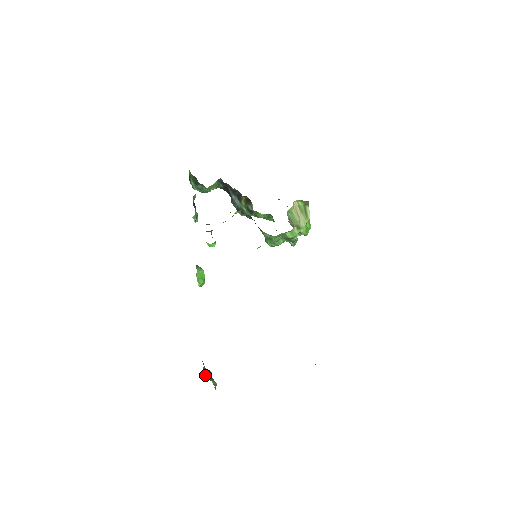
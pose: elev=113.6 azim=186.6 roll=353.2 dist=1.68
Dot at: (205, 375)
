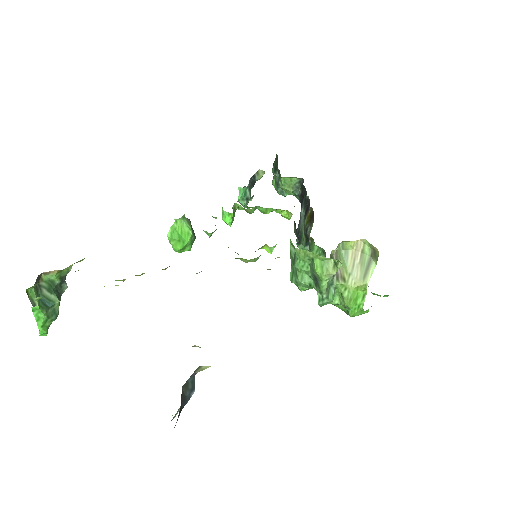
Dot at: (41, 285)
